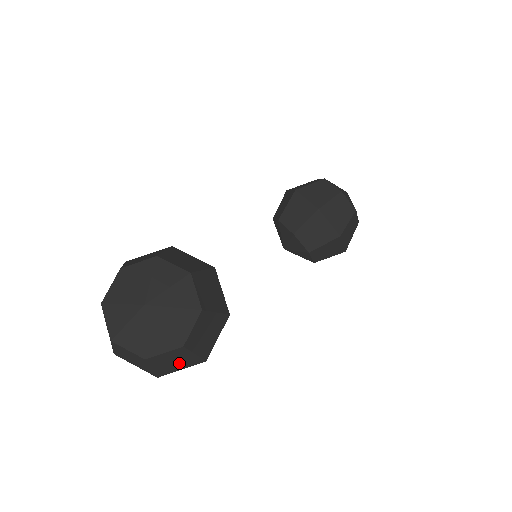
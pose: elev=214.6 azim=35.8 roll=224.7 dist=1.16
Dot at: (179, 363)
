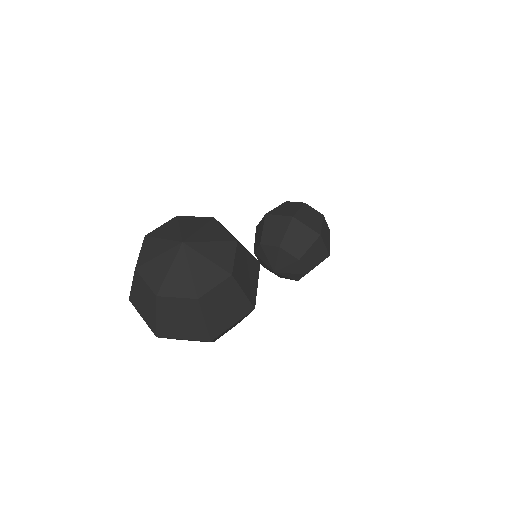
Dot at: (230, 311)
